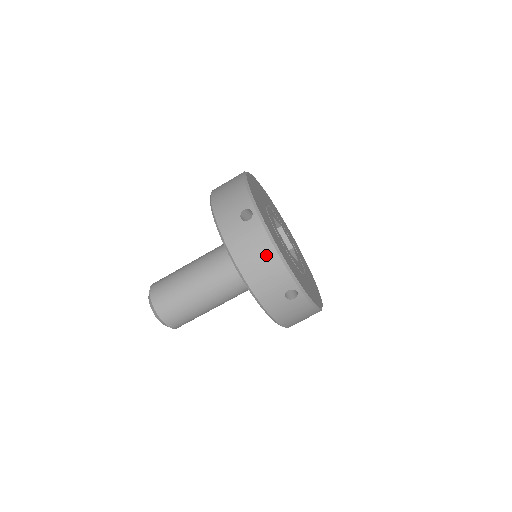
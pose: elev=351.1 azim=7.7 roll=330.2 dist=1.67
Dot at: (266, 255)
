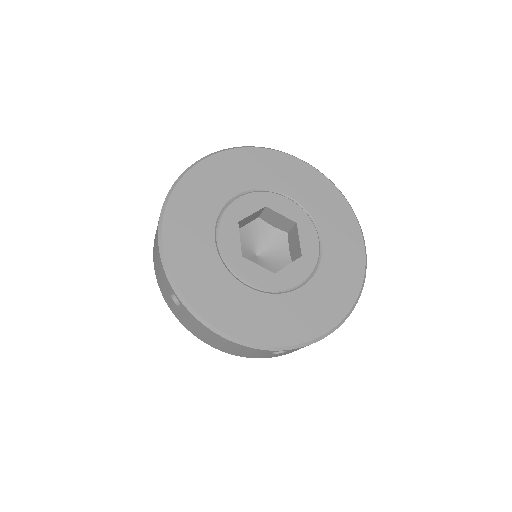
Dot at: (219, 339)
